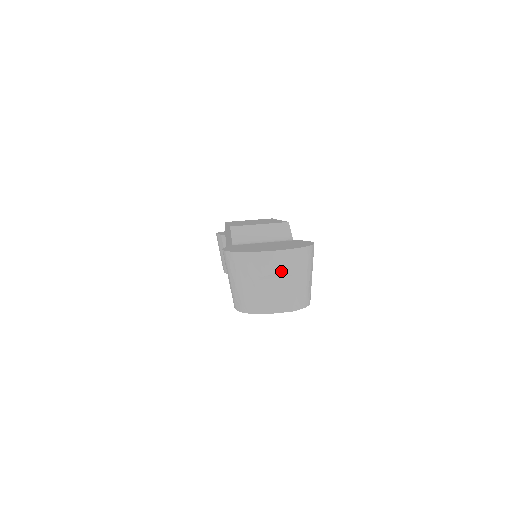
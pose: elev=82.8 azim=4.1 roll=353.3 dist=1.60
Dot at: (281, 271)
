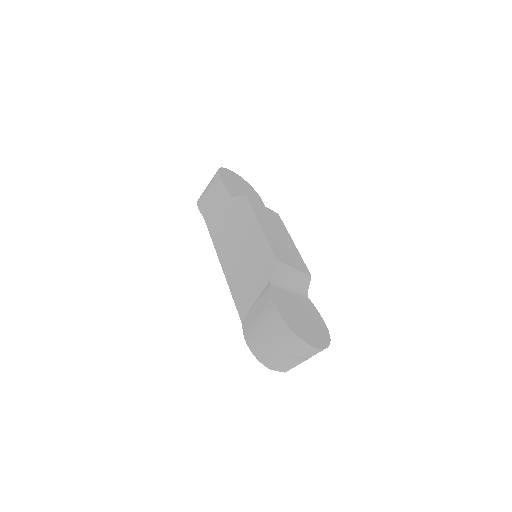
Dot at: (307, 357)
